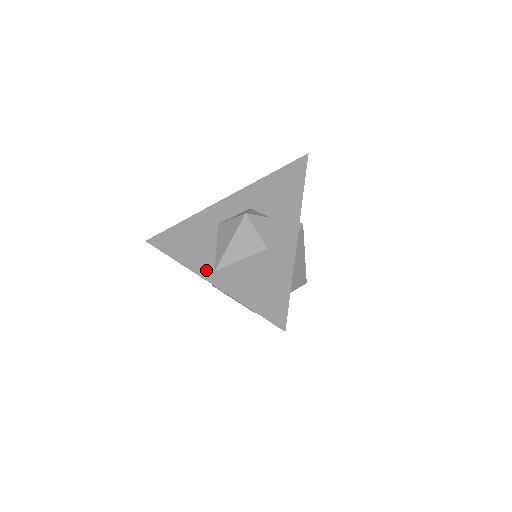
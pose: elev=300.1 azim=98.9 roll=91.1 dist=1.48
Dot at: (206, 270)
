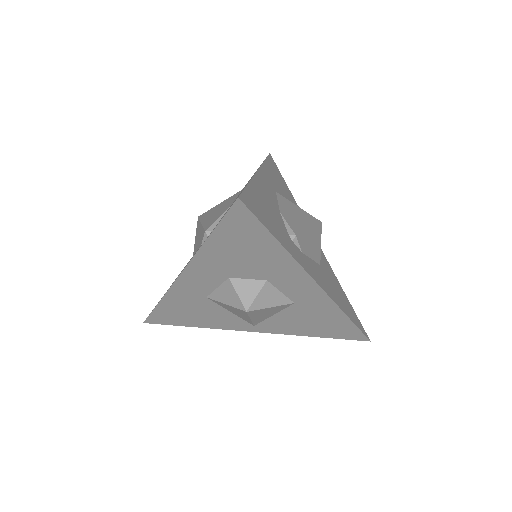
Dot at: (244, 327)
